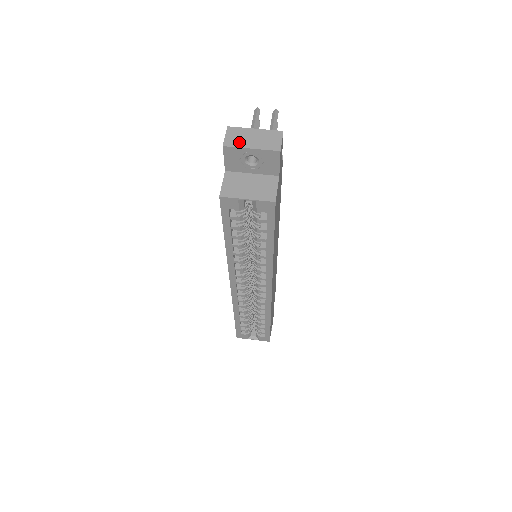
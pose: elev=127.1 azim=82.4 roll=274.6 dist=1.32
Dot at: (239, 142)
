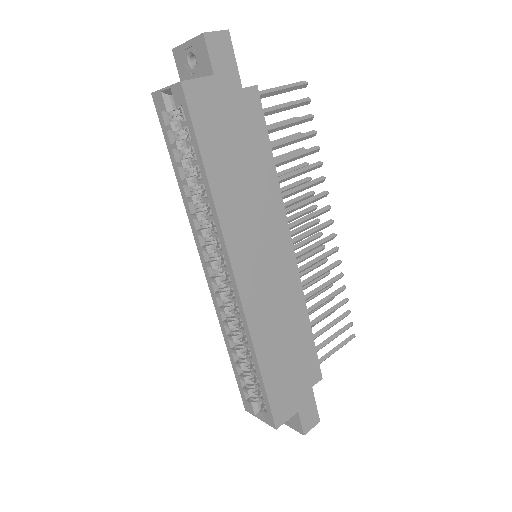
Dot at: occluded
